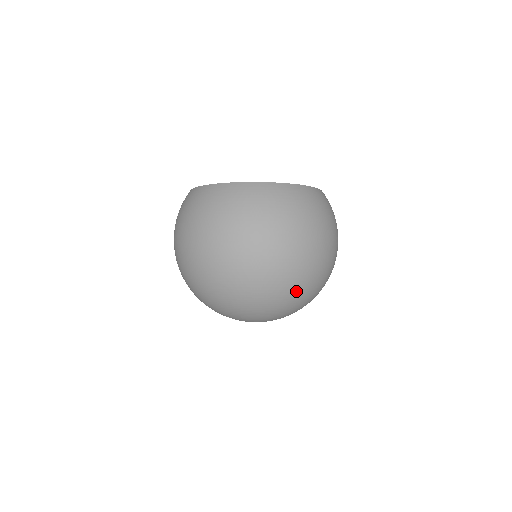
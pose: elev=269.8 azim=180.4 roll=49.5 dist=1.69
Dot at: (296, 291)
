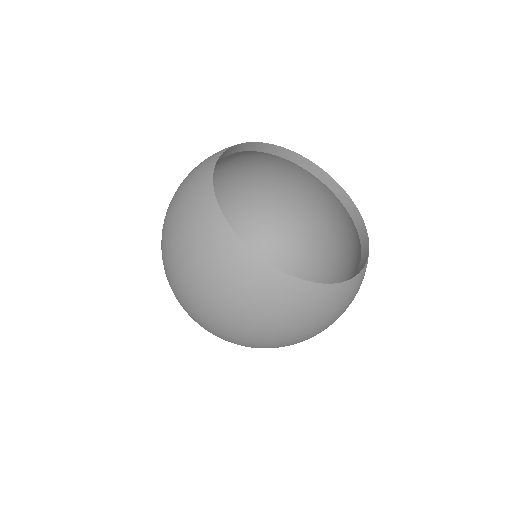
Dot at: occluded
